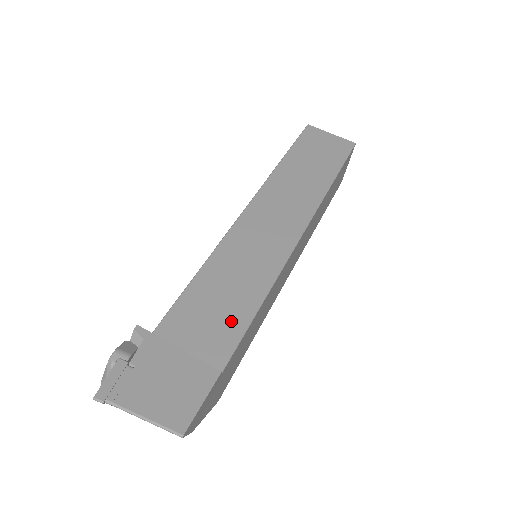
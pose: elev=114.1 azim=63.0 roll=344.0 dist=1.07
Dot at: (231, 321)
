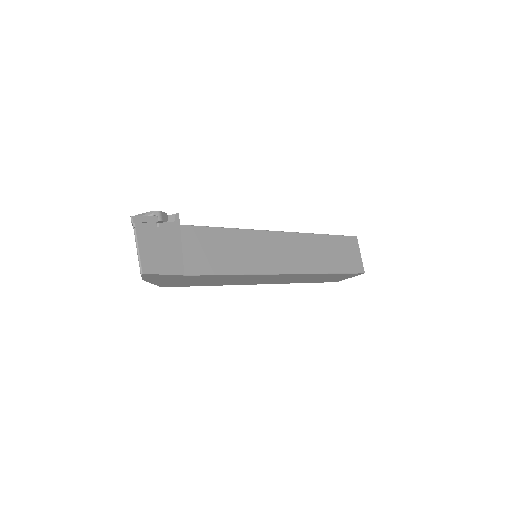
Dot at: (212, 263)
